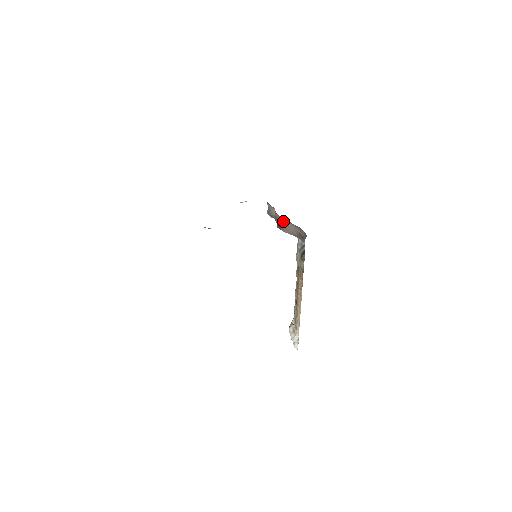
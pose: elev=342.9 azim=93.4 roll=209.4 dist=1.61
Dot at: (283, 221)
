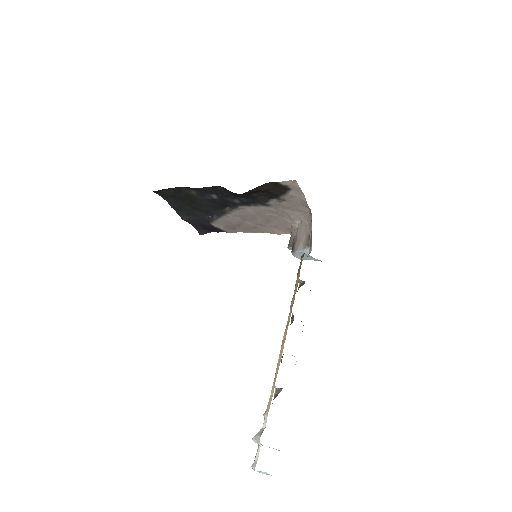
Dot at: (297, 233)
